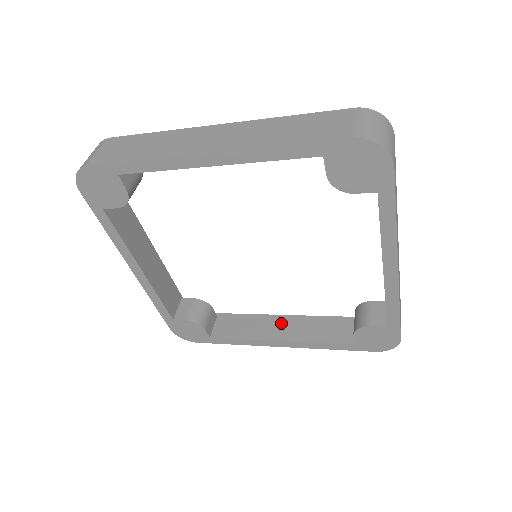
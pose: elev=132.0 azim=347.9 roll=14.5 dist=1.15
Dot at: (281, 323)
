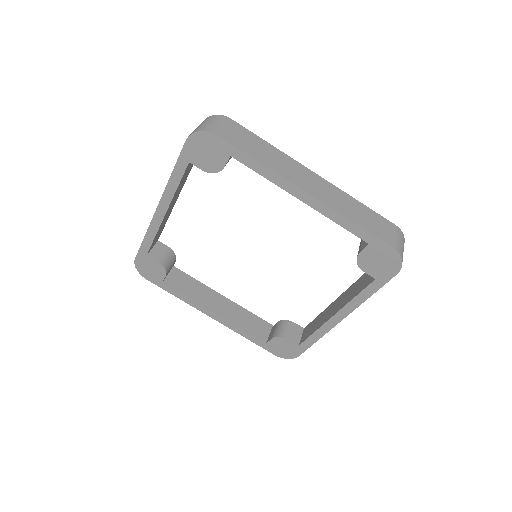
Dot at: (221, 301)
